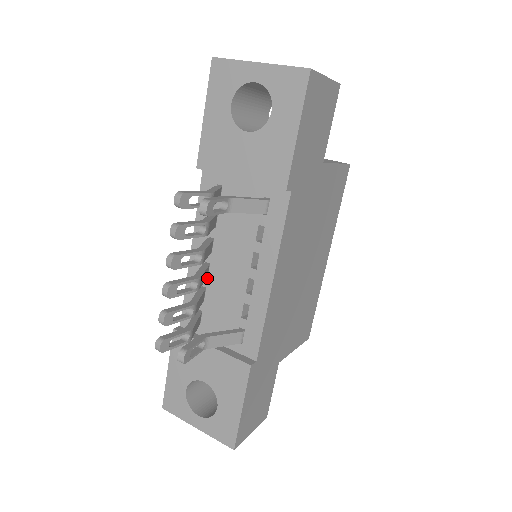
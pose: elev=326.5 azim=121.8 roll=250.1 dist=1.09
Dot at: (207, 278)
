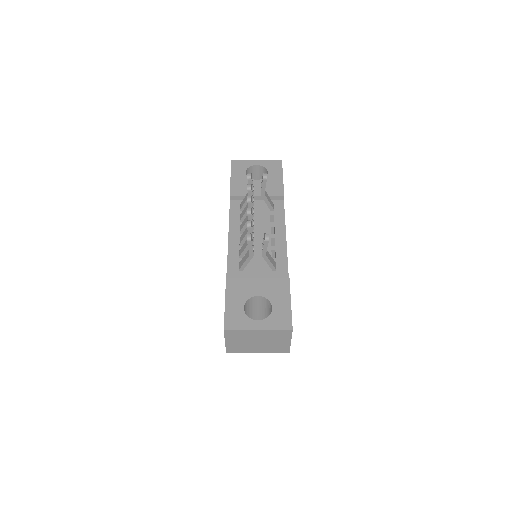
Dot at: occluded
